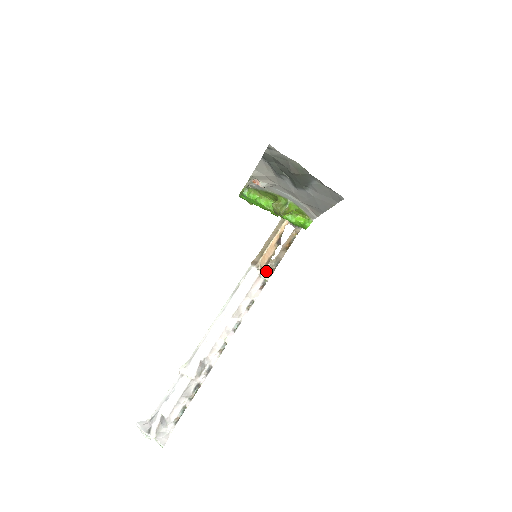
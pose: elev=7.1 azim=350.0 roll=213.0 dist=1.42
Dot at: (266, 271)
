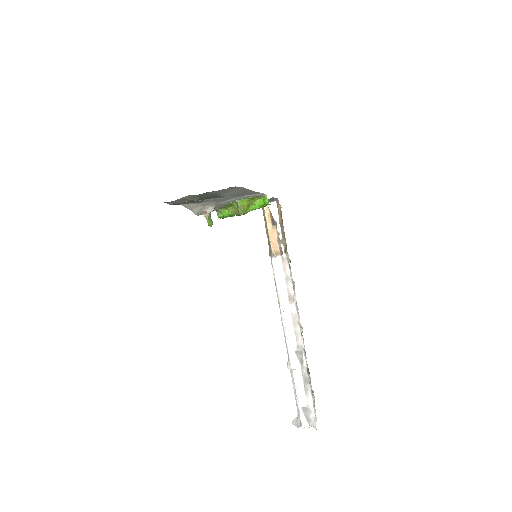
Dot at: (284, 251)
